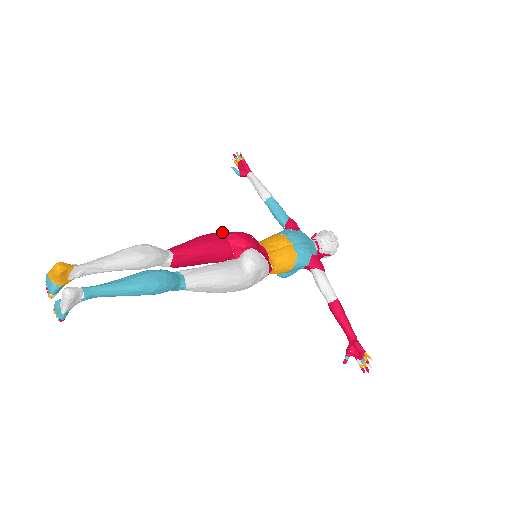
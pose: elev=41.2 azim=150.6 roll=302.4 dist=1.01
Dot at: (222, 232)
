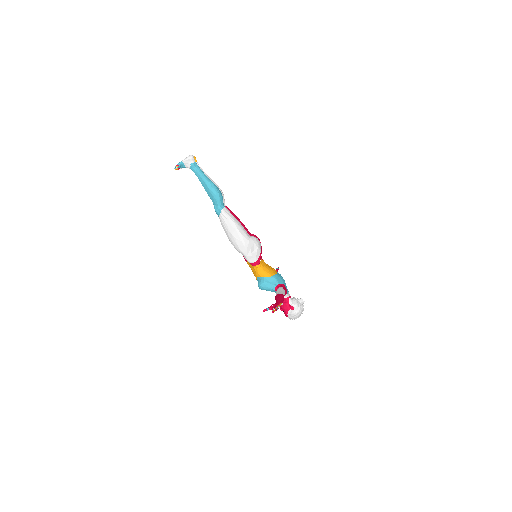
Dot at: occluded
